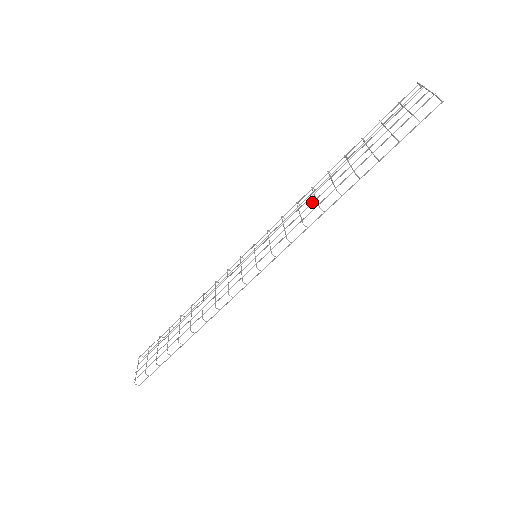
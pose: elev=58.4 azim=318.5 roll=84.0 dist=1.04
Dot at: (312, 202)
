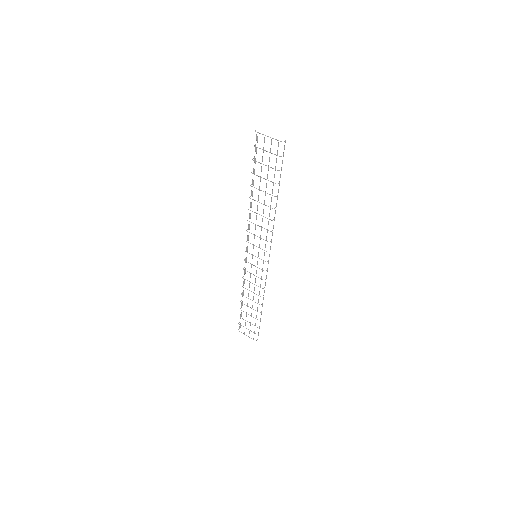
Dot at: (262, 219)
